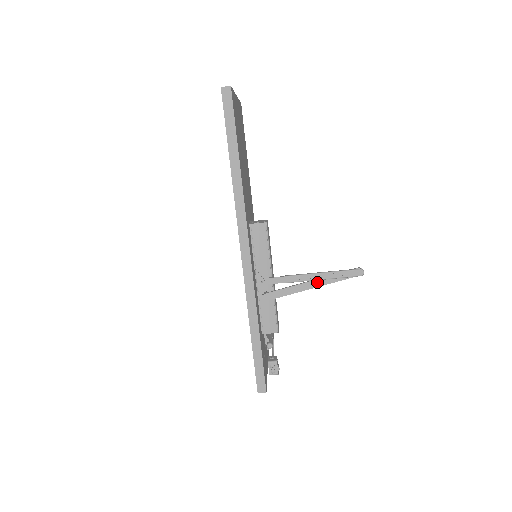
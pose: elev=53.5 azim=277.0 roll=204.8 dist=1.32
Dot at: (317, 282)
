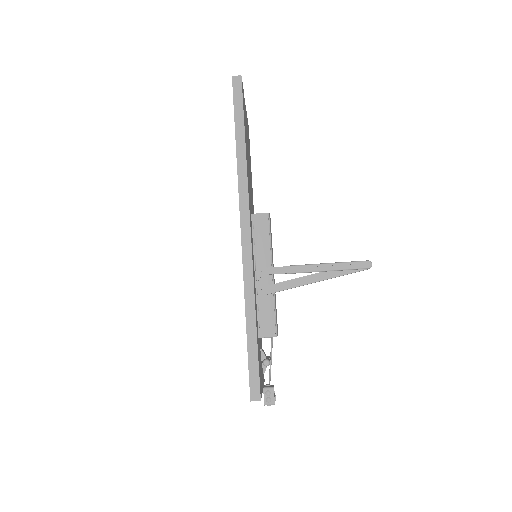
Dot at: (321, 275)
